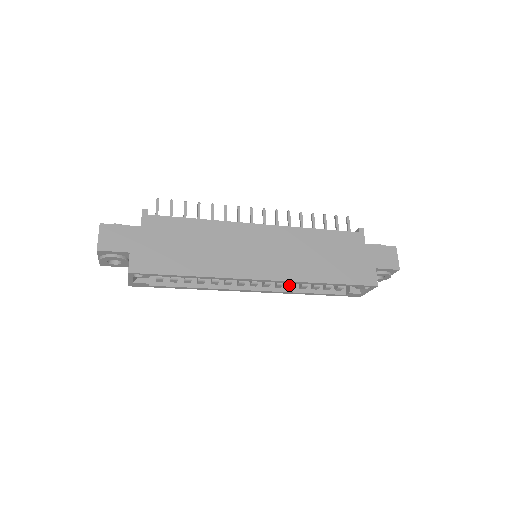
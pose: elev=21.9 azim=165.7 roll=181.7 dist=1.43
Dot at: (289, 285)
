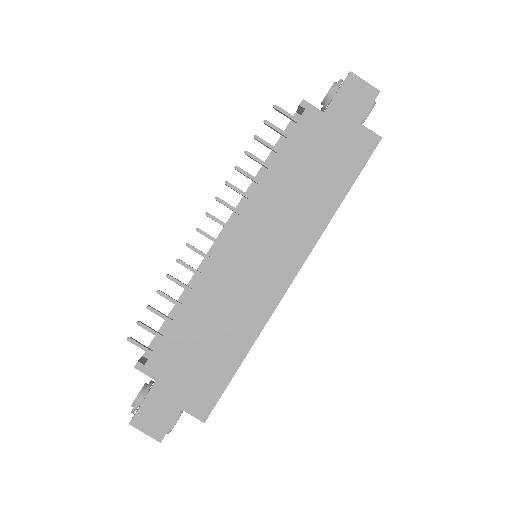
Dot at: occluded
